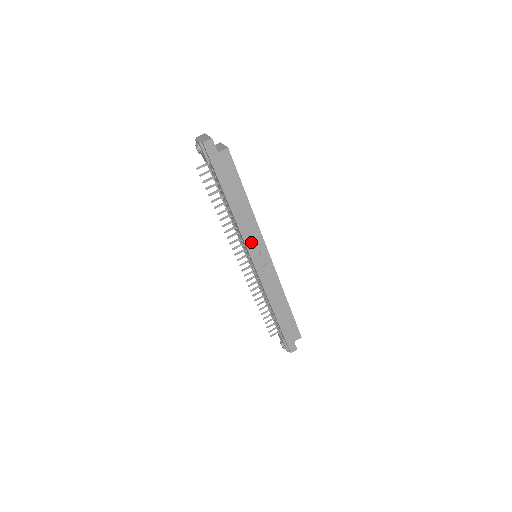
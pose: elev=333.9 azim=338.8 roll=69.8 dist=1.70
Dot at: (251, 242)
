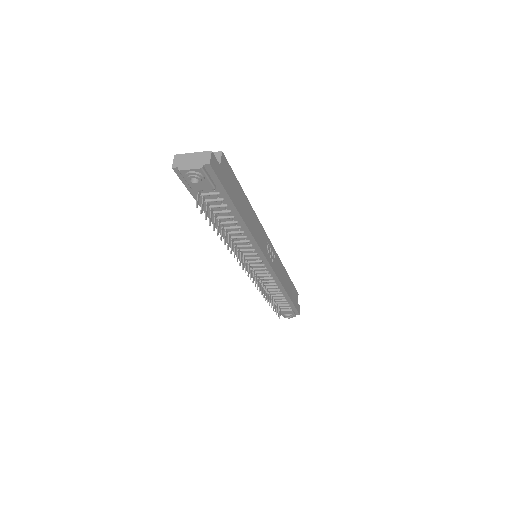
Dot at: (262, 244)
